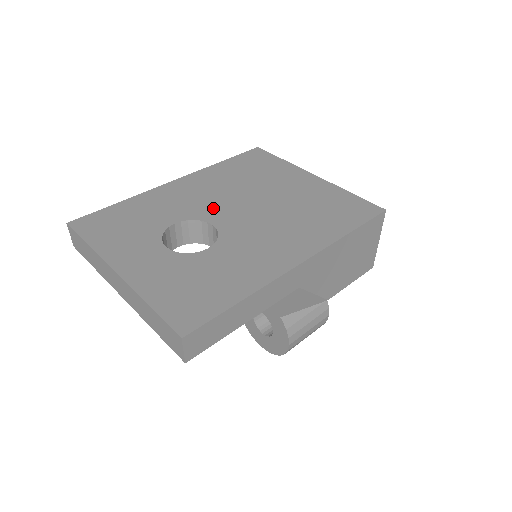
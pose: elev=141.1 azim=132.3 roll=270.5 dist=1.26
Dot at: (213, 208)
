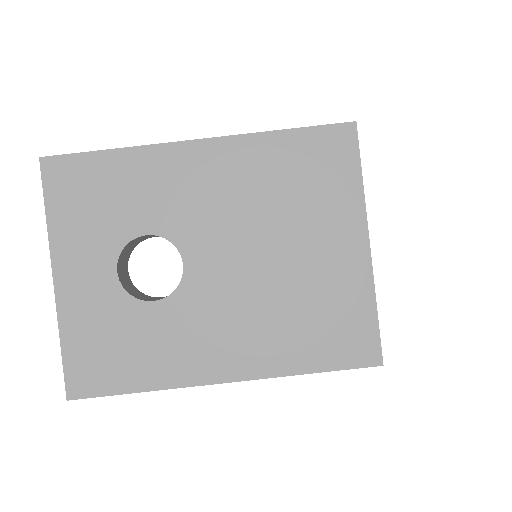
Dot at: (203, 233)
